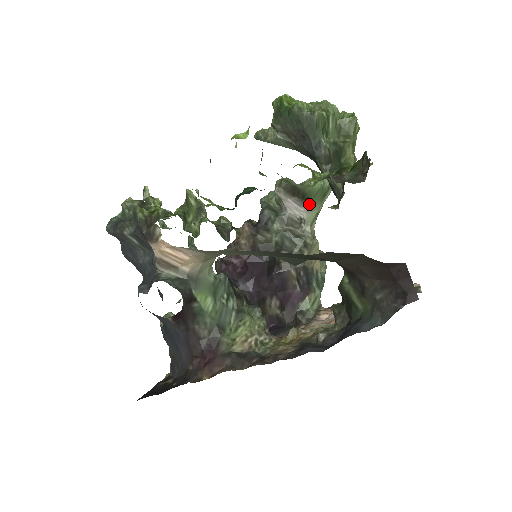
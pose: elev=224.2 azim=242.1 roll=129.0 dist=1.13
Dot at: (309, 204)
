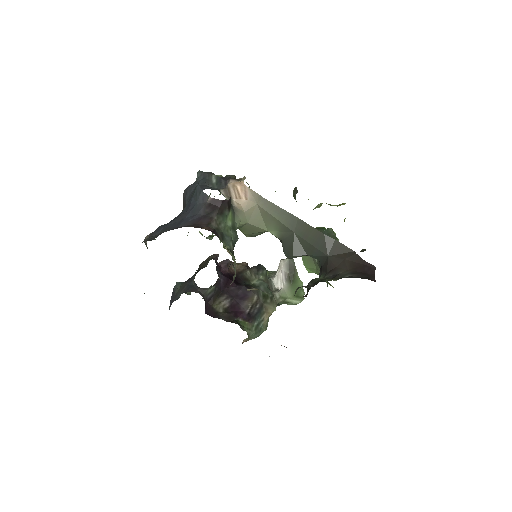
Dot at: (290, 285)
